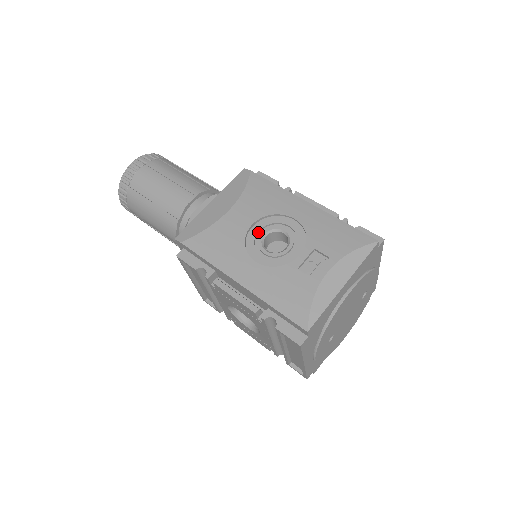
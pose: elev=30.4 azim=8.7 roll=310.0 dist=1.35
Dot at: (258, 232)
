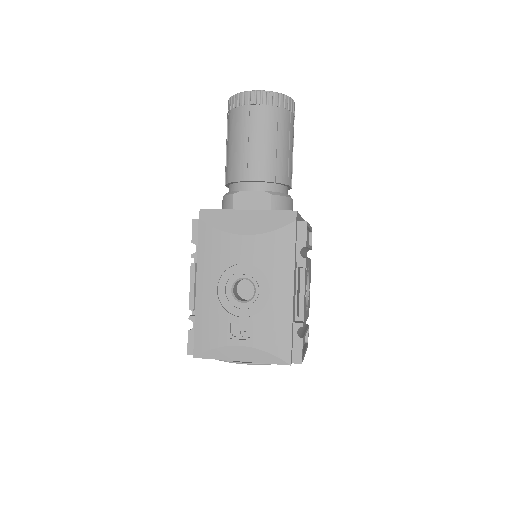
Dot at: (243, 271)
